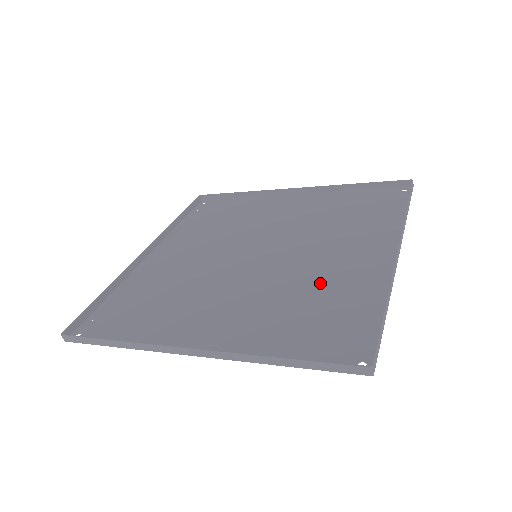
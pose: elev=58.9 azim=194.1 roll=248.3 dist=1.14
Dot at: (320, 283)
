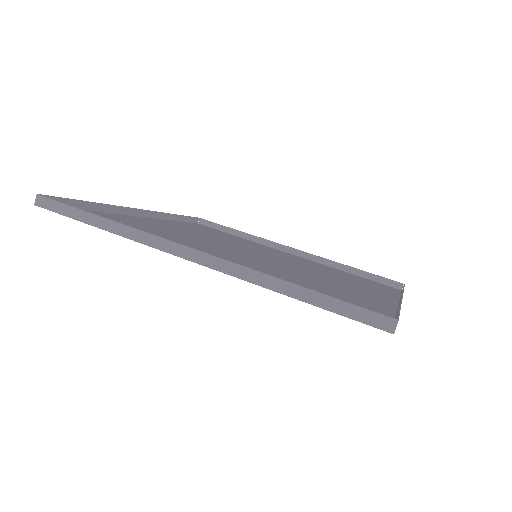
Dot at: (325, 285)
